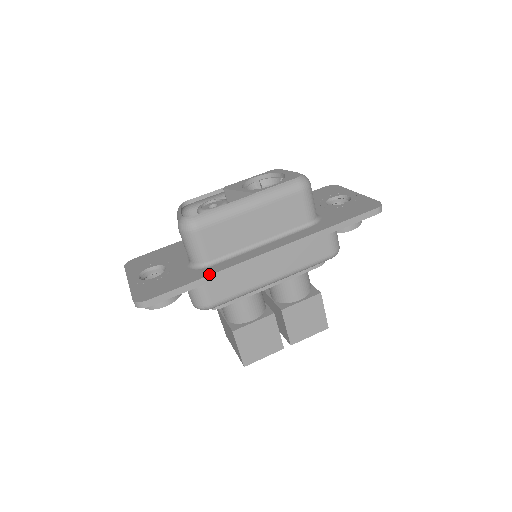
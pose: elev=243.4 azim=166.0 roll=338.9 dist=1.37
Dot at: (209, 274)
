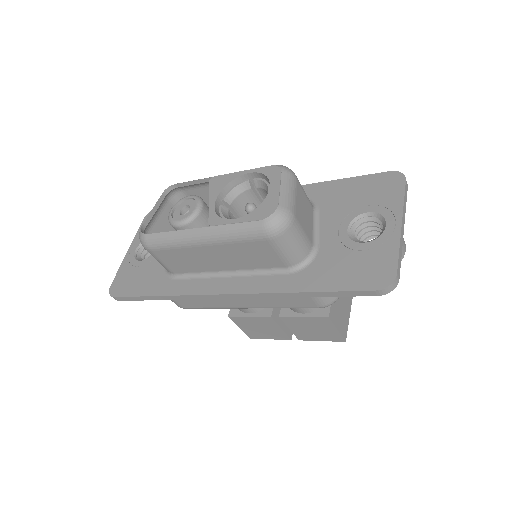
Dot at: (164, 294)
